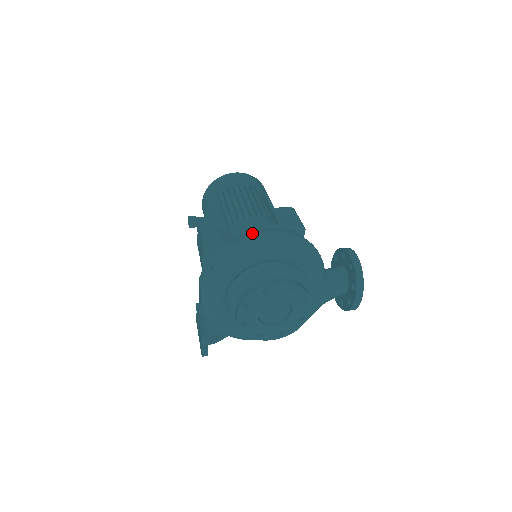
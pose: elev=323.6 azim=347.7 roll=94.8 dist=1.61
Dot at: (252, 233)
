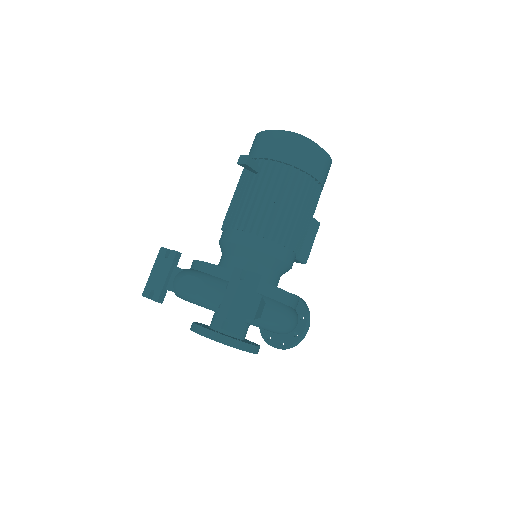
Dot at: (276, 313)
